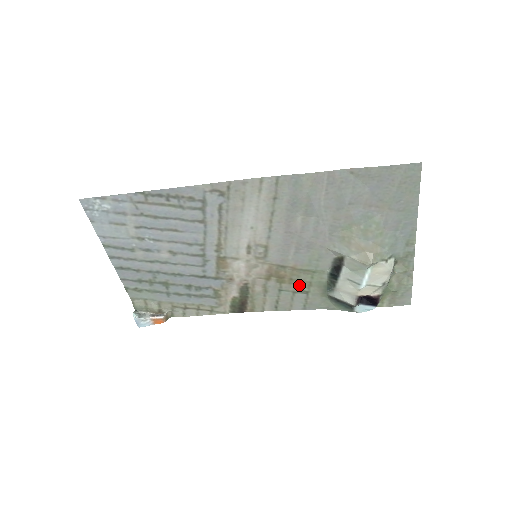
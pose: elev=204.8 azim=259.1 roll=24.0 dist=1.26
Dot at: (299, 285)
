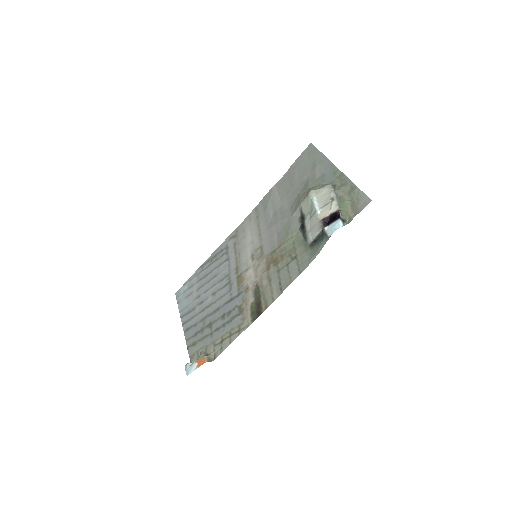
Dot at: (289, 256)
